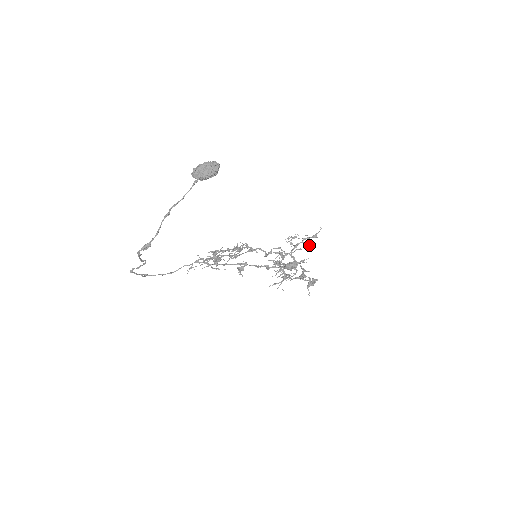
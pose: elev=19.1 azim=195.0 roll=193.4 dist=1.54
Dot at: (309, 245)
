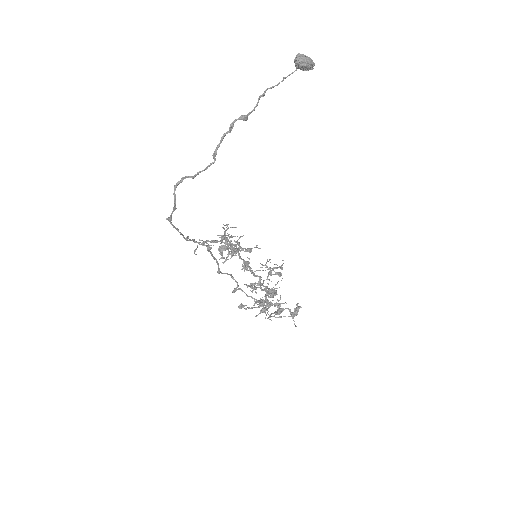
Dot at: (280, 274)
